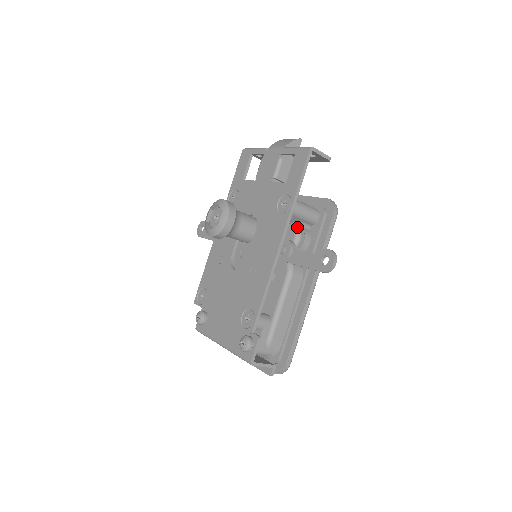
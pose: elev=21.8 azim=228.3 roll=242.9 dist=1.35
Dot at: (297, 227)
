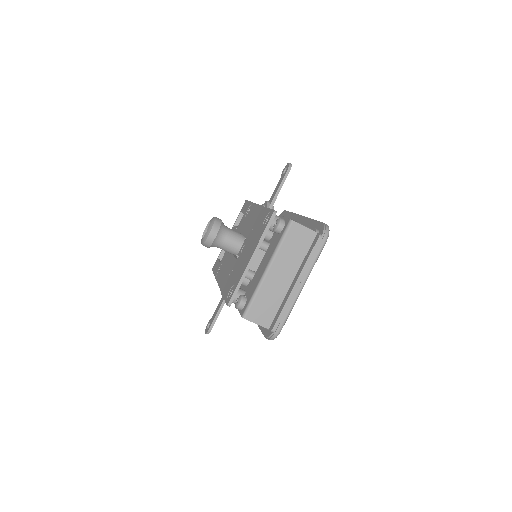
Dot at: occluded
